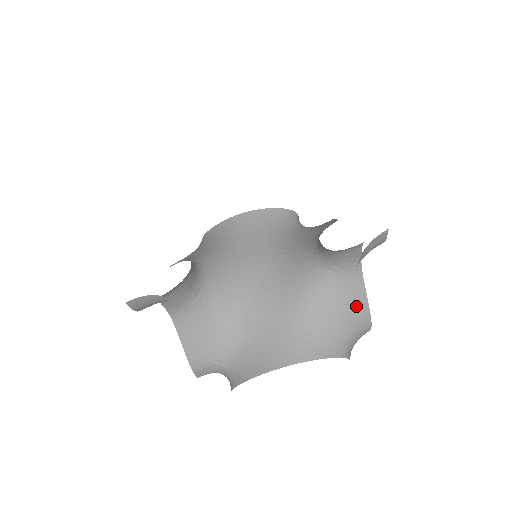
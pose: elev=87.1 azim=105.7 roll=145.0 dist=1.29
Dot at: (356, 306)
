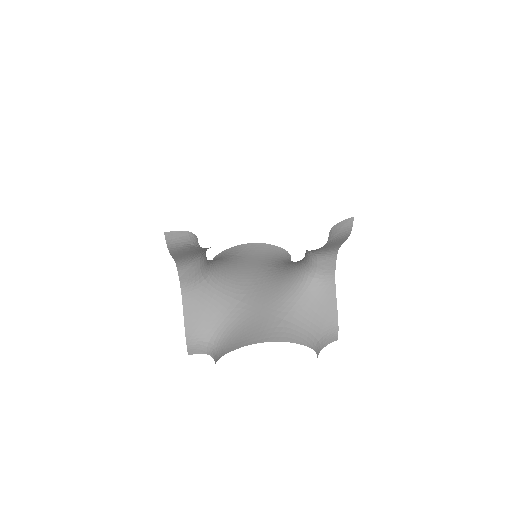
Dot at: (327, 311)
